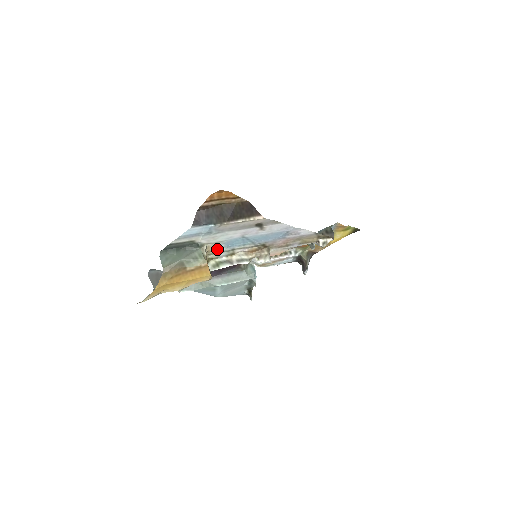
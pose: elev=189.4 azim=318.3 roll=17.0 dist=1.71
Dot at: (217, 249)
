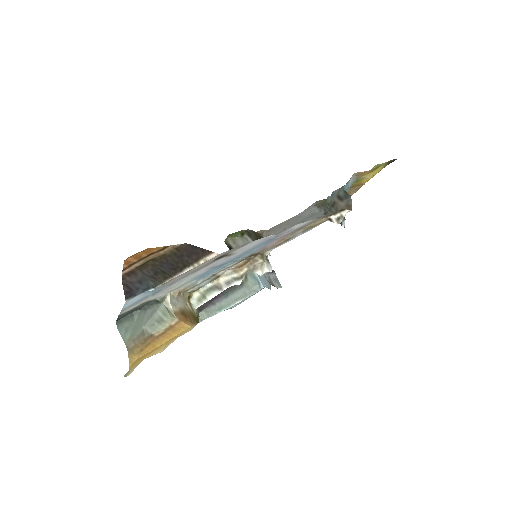
Dot at: (191, 284)
